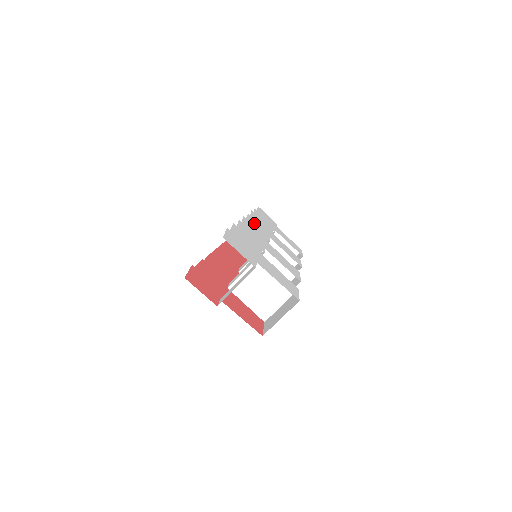
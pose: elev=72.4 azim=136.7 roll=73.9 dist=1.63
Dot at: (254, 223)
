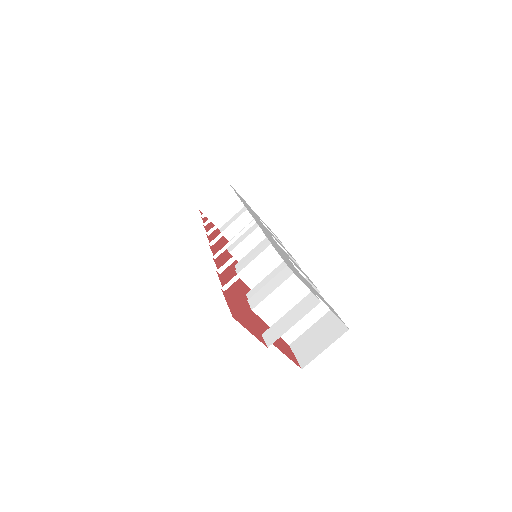
Dot at: occluded
